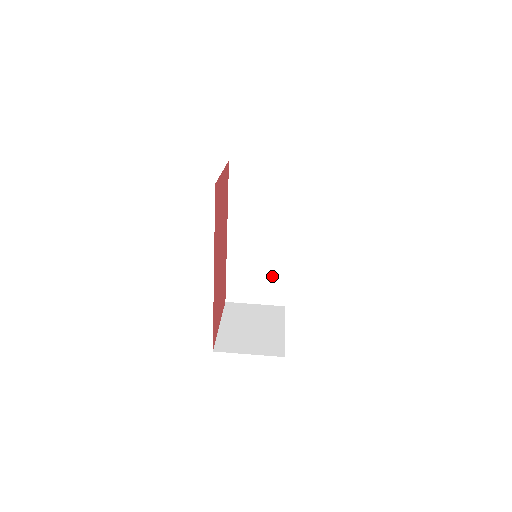
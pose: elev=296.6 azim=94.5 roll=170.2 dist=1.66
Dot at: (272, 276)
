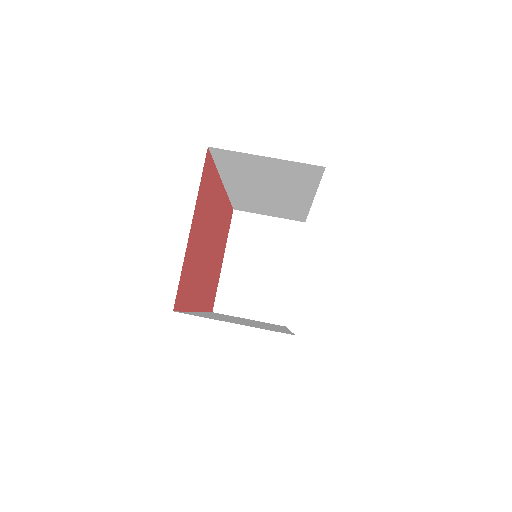
Dot at: (289, 210)
